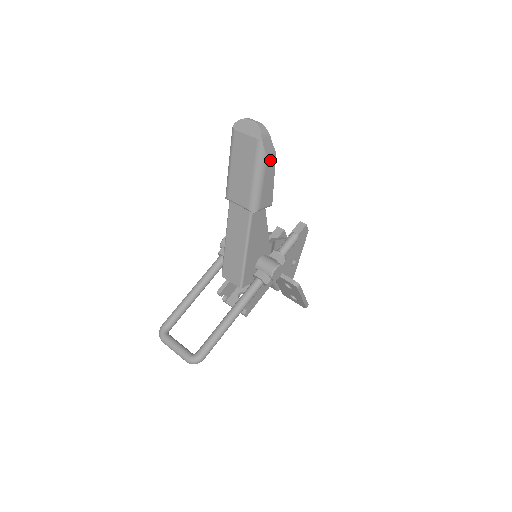
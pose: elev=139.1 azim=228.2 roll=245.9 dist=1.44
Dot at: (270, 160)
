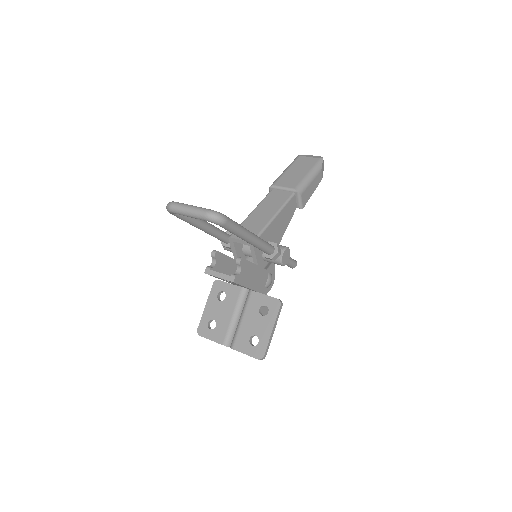
Dot at: (319, 177)
